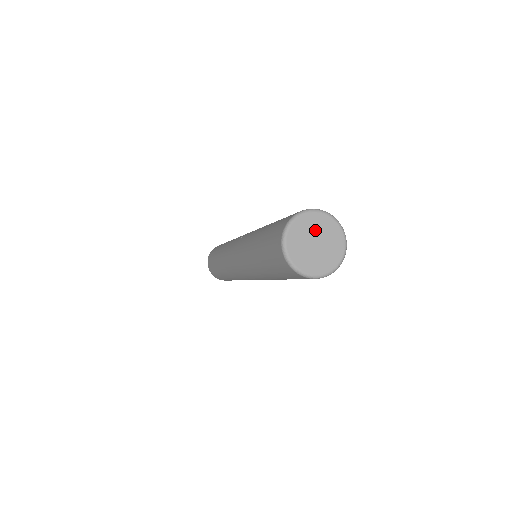
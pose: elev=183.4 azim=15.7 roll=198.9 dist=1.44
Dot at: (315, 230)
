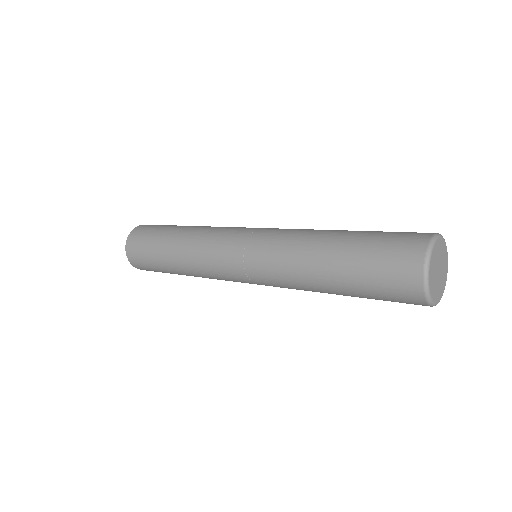
Dot at: (438, 258)
